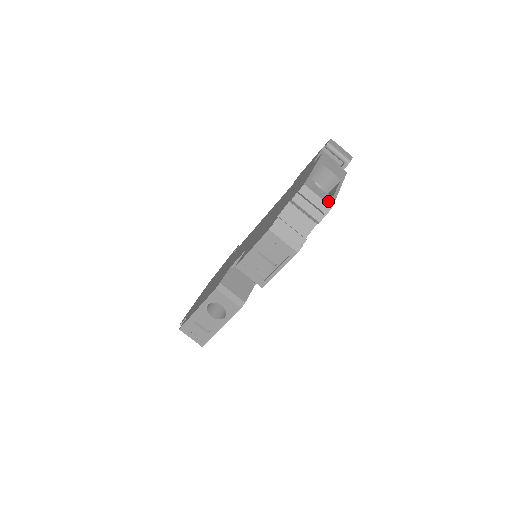
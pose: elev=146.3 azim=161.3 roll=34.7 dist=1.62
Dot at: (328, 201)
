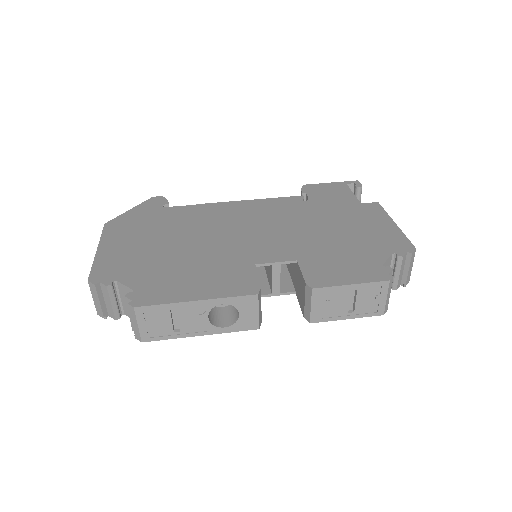
Dot at: occluded
